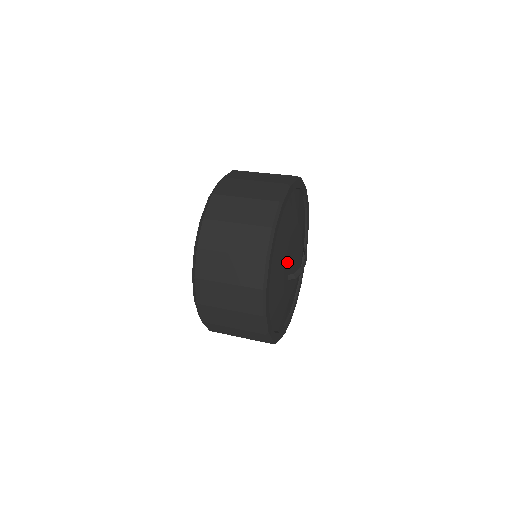
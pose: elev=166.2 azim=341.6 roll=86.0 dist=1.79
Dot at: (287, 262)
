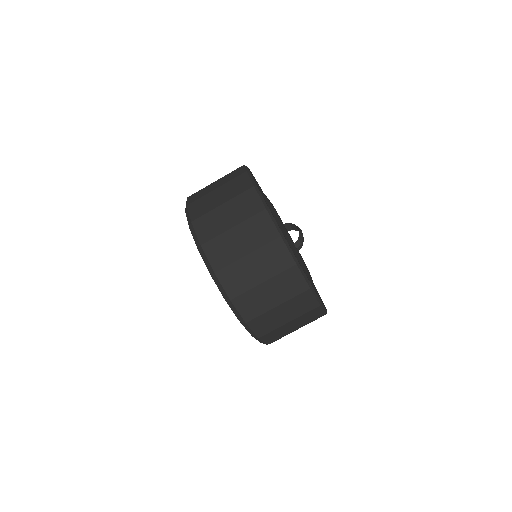
Dot at: occluded
